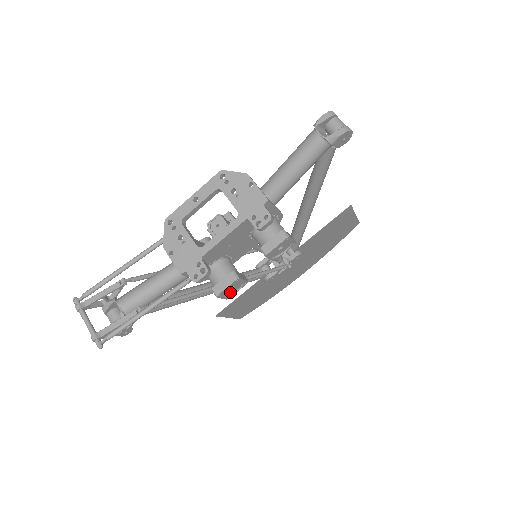
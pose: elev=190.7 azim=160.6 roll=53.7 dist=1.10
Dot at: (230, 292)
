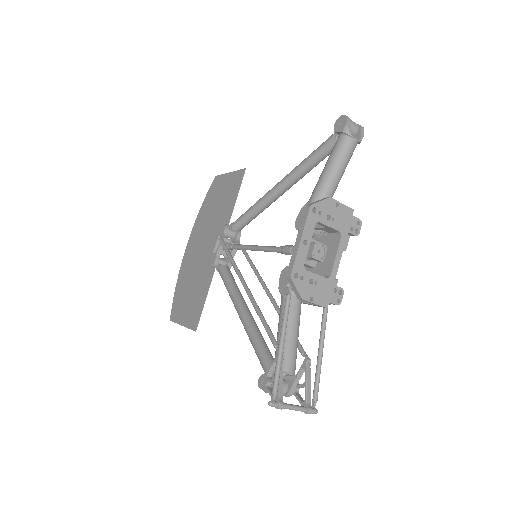
Dot at: occluded
